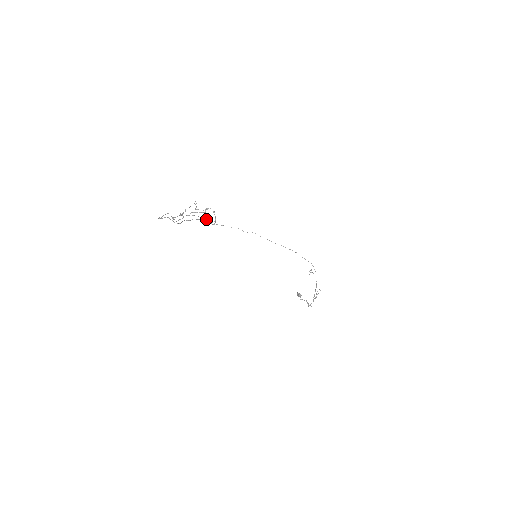
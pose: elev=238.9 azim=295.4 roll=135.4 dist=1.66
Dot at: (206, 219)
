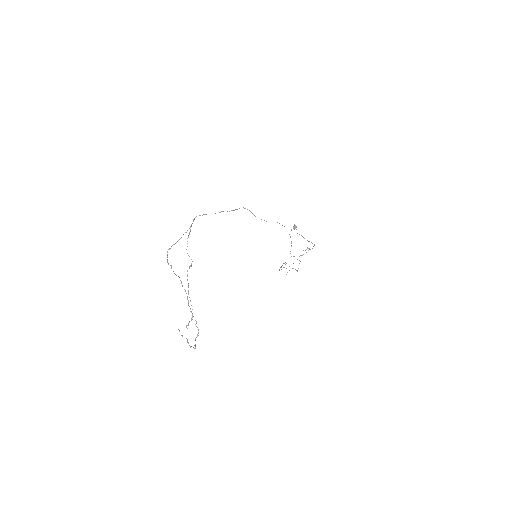
Dot at: (234, 210)
